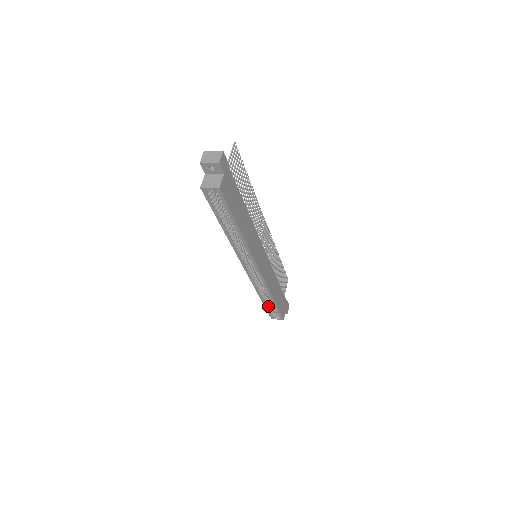
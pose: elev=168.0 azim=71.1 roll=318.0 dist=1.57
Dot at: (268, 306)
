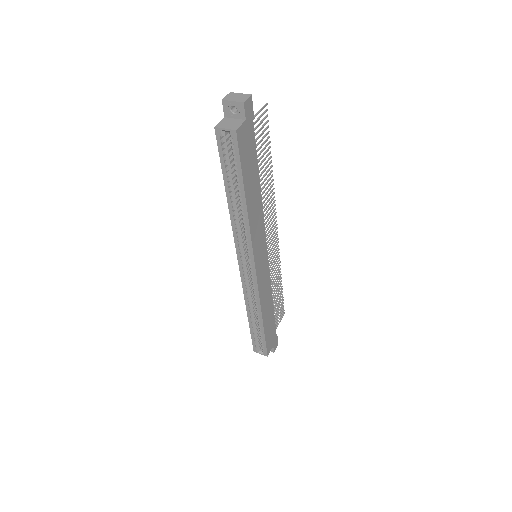
Dot at: (254, 331)
